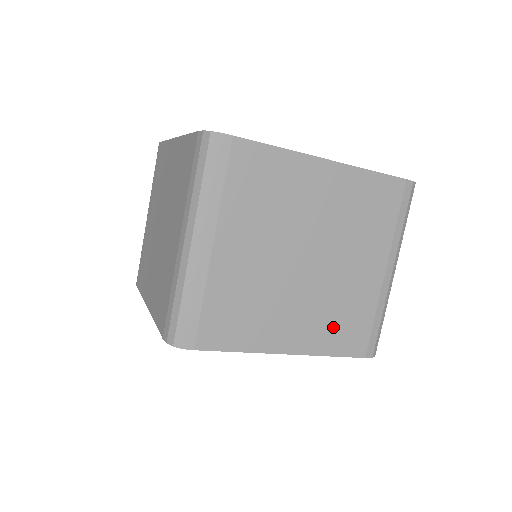
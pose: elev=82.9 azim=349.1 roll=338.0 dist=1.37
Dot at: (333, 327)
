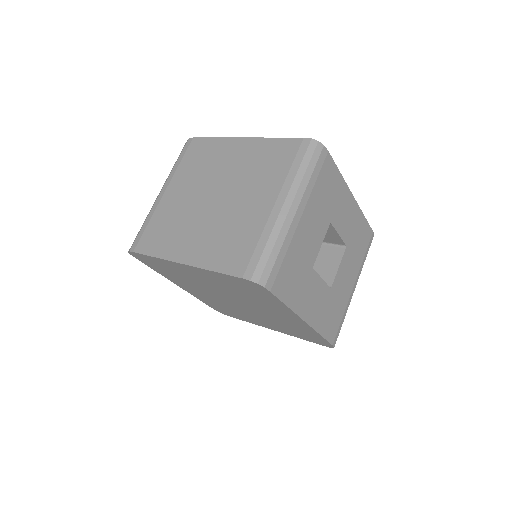
Dot at: (221, 247)
